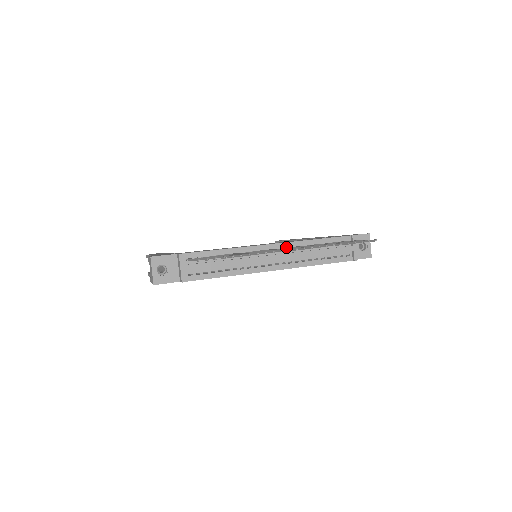
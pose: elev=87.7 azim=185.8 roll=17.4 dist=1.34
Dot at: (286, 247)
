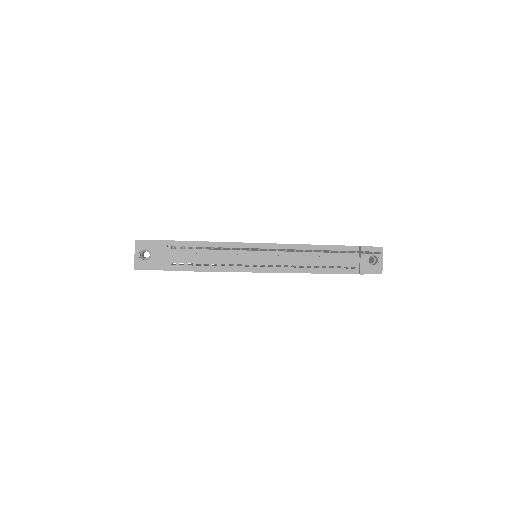
Dot at: occluded
